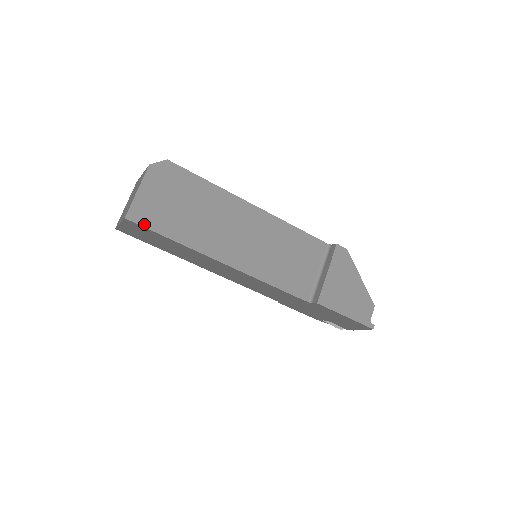
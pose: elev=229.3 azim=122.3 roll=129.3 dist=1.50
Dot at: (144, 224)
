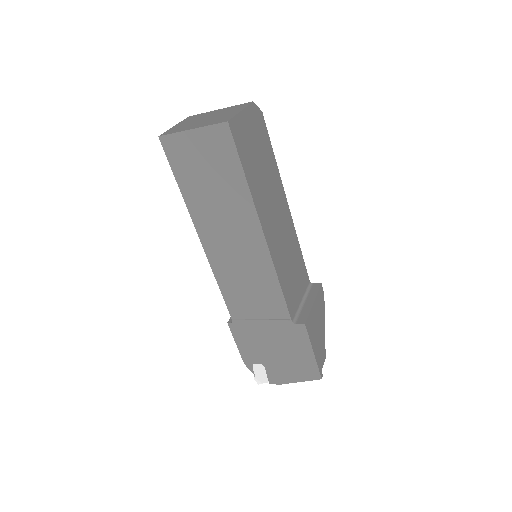
Dot at: (236, 141)
